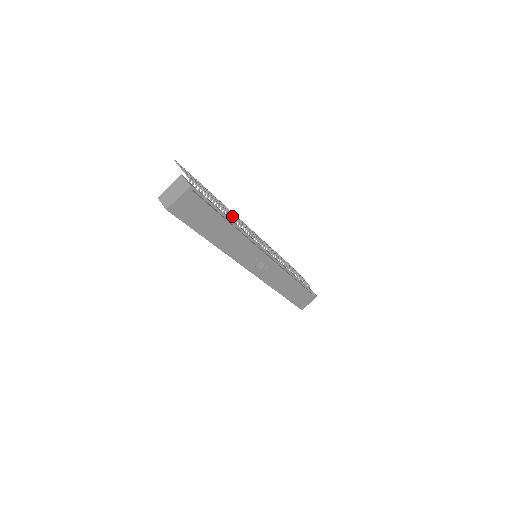
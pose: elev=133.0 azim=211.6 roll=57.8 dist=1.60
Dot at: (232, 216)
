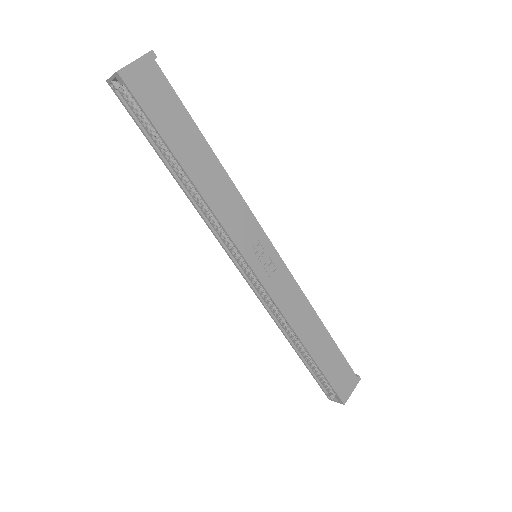
Dot at: occluded
